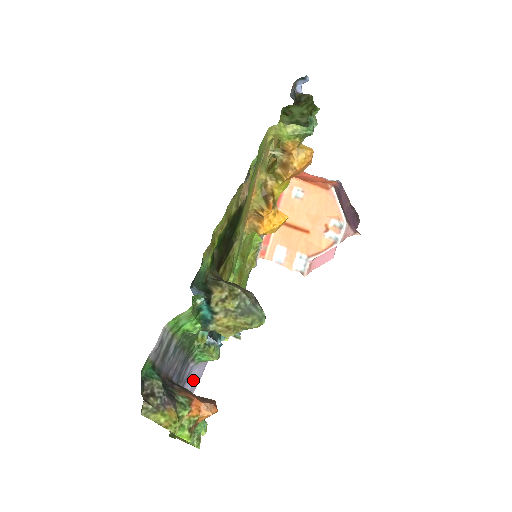
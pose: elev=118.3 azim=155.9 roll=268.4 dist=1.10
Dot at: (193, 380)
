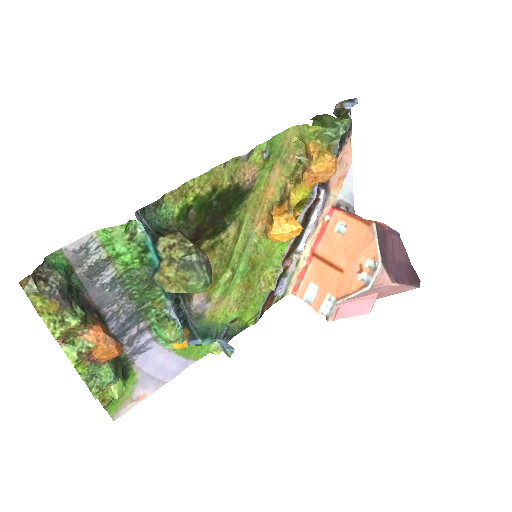
Dot at: (154, 365)
